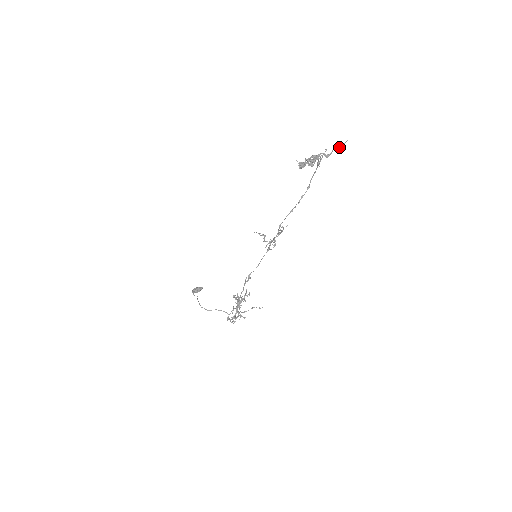
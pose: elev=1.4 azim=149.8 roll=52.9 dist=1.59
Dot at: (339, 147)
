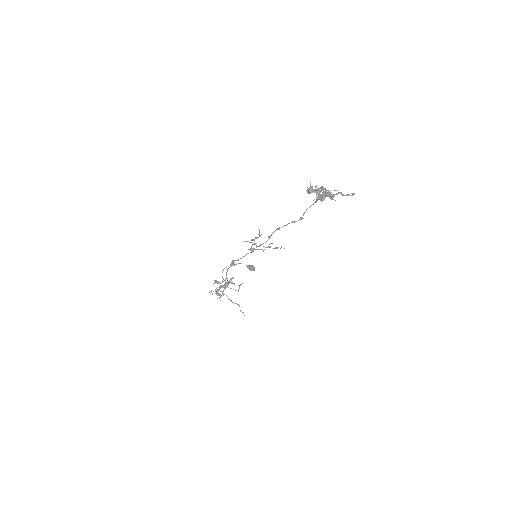
Dot at: (342, 195)
